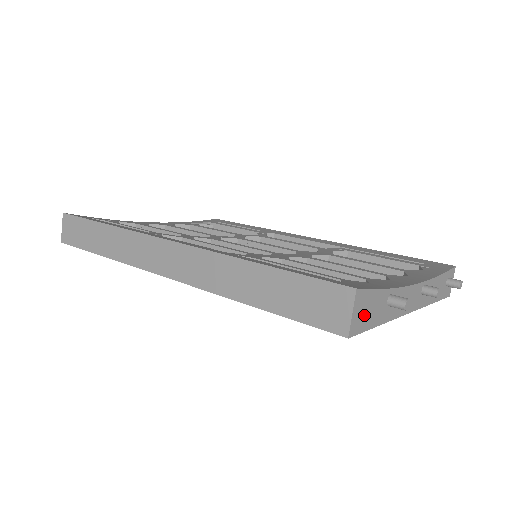
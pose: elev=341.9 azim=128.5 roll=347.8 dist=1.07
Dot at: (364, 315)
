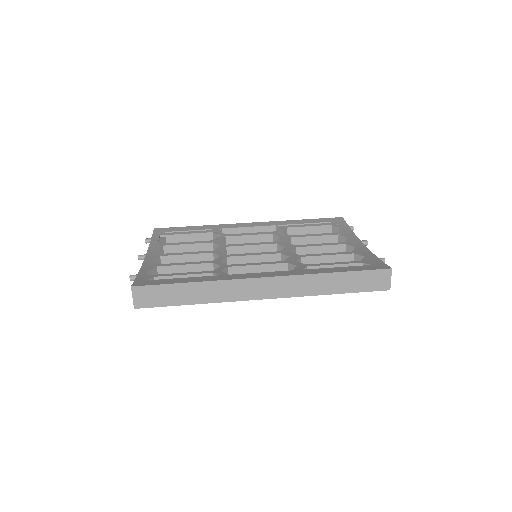
Dot at: occluded
